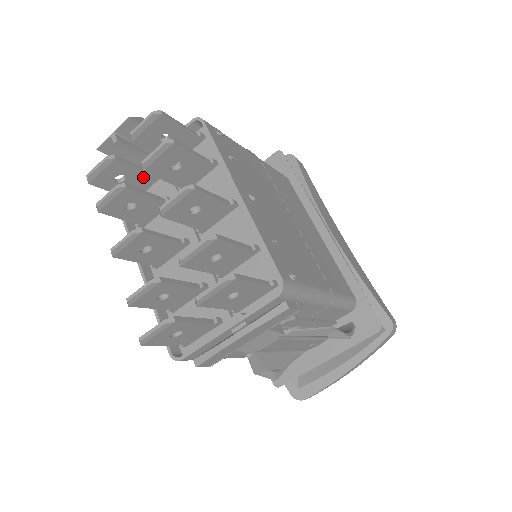
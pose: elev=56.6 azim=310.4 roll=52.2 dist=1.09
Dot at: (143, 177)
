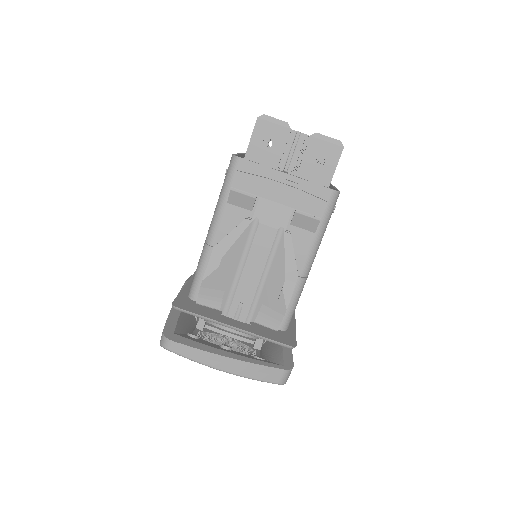
Dot at: occluded
